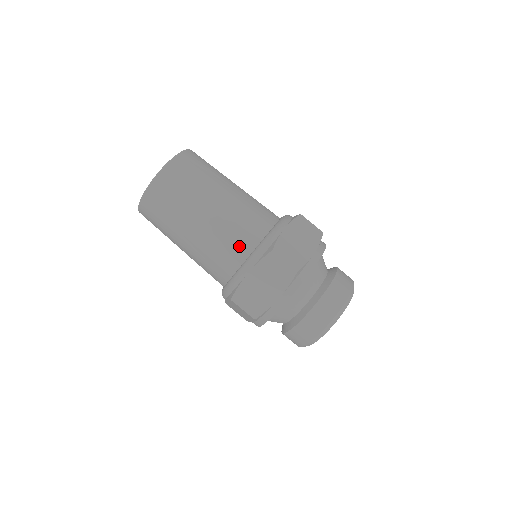
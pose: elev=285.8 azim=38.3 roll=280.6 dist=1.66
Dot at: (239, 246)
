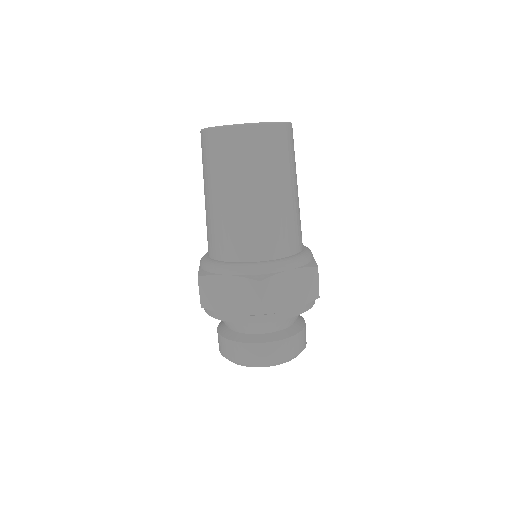
Dot at: (242, 247)
